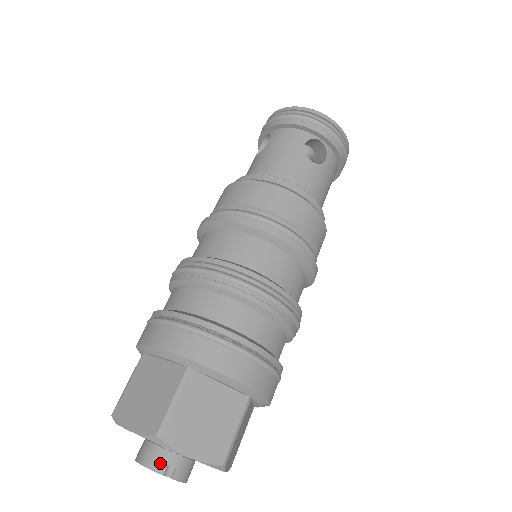
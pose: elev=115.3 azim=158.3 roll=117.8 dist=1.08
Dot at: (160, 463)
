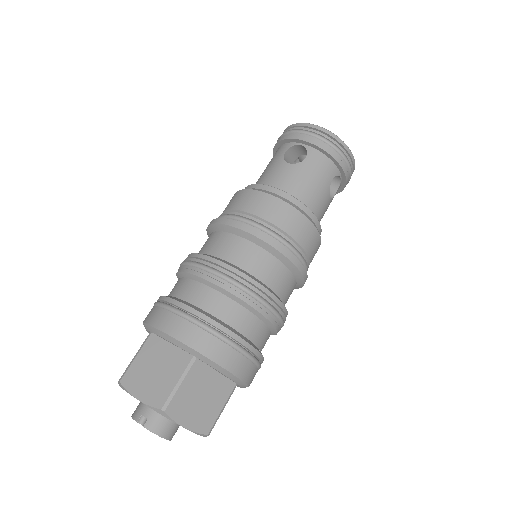
Dot at: (138, 413)
